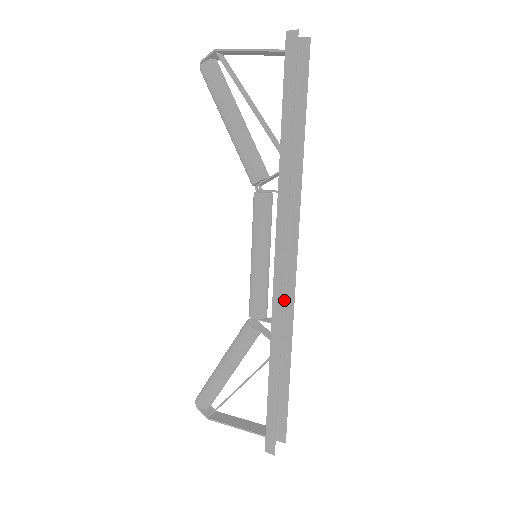
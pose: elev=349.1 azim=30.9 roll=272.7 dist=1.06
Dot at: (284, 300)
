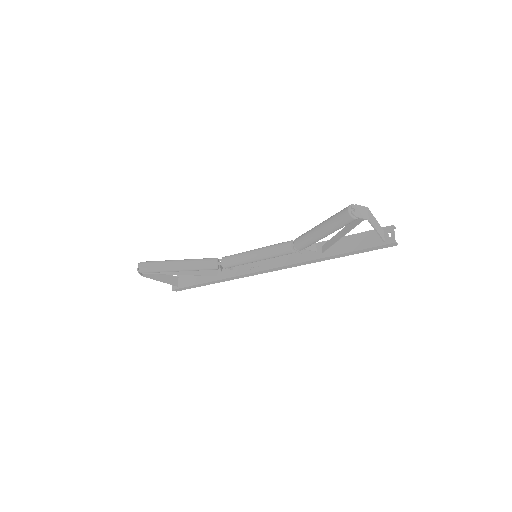
Dot at: occluded
